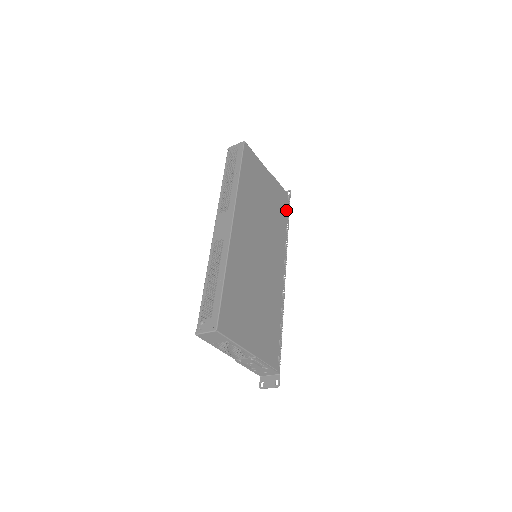
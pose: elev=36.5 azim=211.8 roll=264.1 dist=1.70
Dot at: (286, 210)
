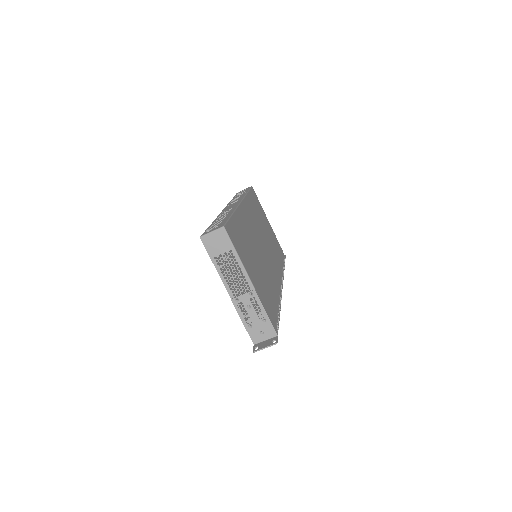
Dot at: (282, 258)
